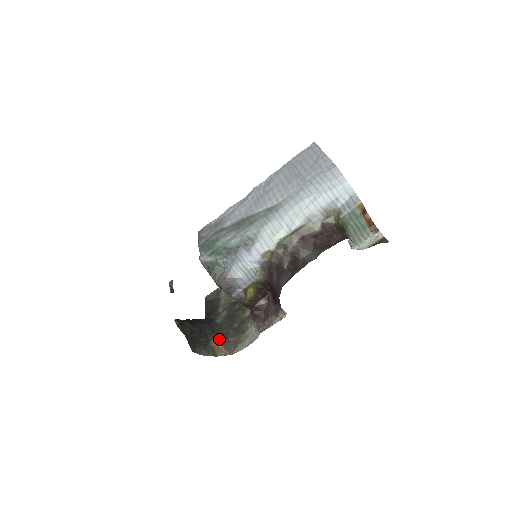
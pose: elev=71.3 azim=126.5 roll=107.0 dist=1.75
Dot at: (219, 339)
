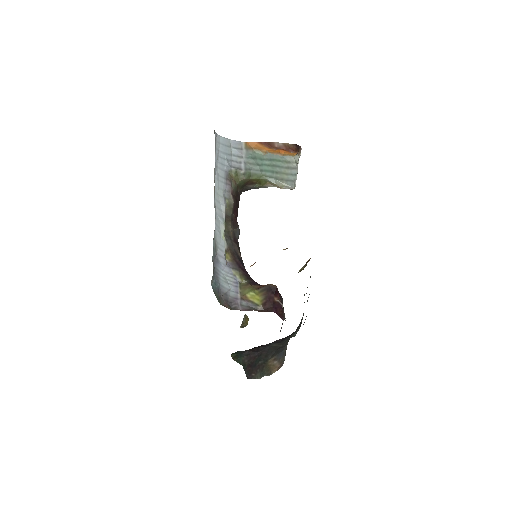
Dot at: (276, 355)
